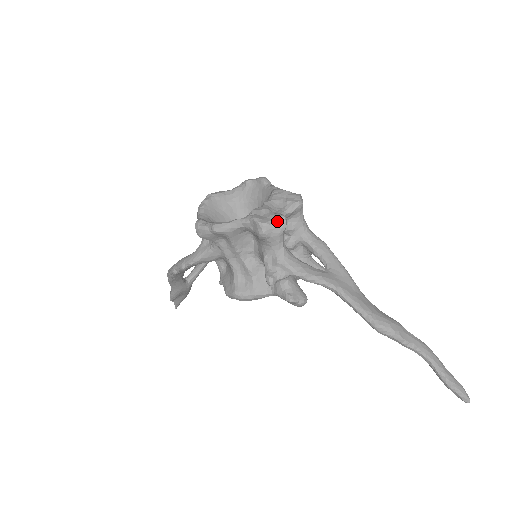
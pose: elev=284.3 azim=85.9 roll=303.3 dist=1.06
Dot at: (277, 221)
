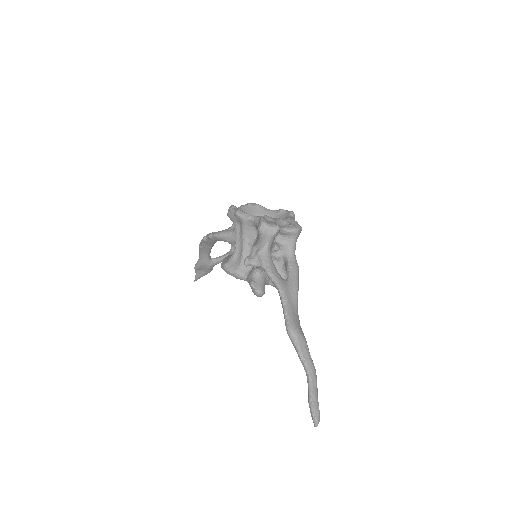
Dot at: (273, 226)
